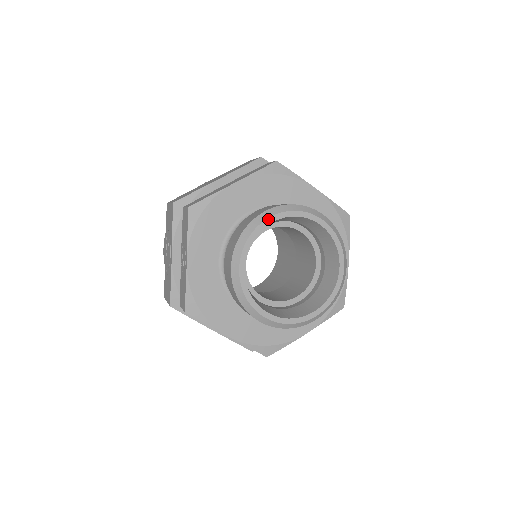
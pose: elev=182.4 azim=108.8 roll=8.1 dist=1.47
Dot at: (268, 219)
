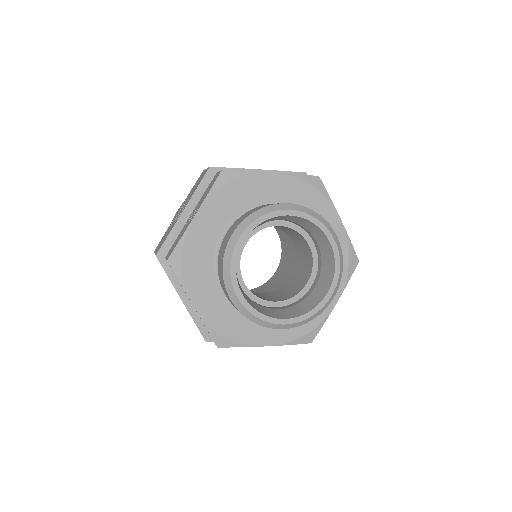
Dot at: (287, 210)
